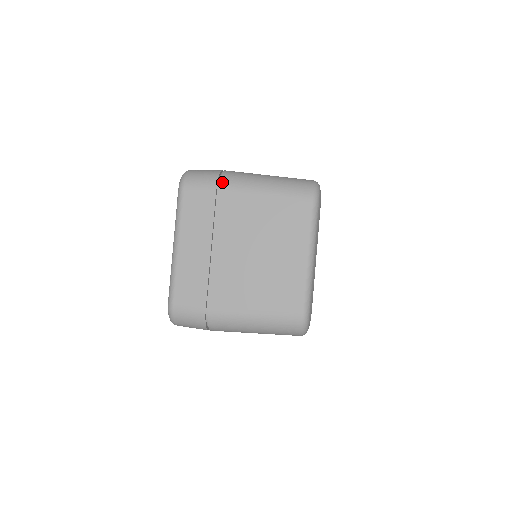
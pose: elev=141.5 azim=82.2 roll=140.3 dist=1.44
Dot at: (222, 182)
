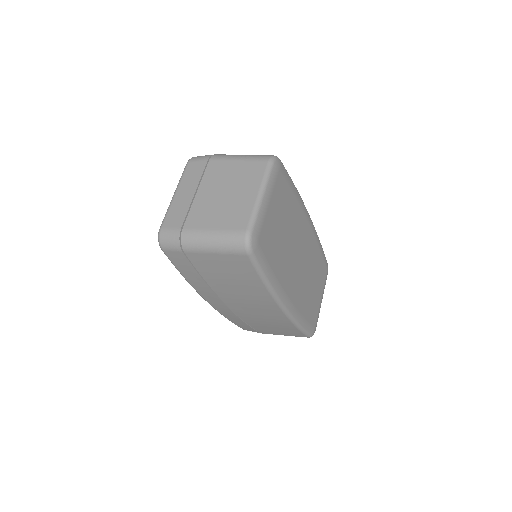
Dot at: (213, 156)
